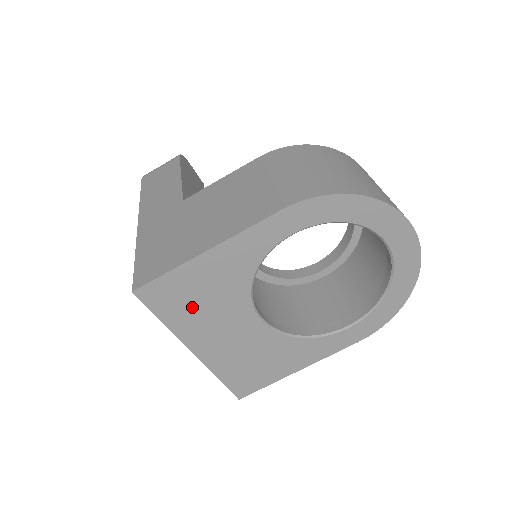
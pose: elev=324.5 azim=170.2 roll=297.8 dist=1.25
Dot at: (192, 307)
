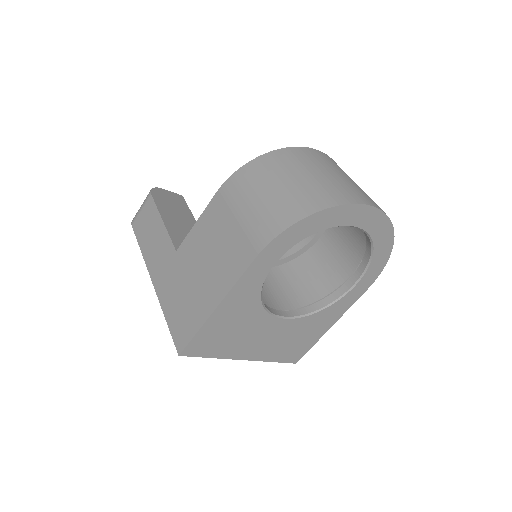
Dot at: (227, 340)
